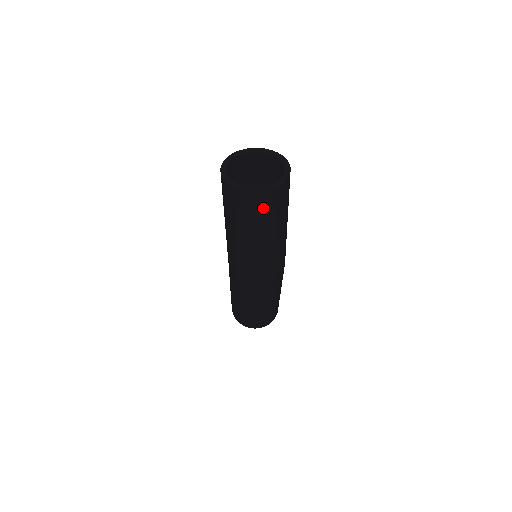
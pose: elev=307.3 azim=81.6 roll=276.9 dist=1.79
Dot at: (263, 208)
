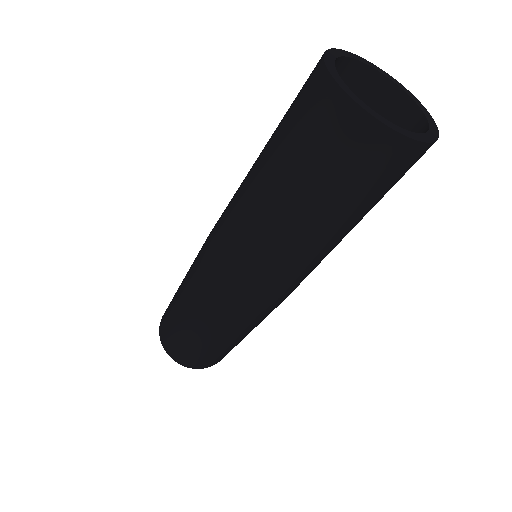
Dot at: (342, 154)
